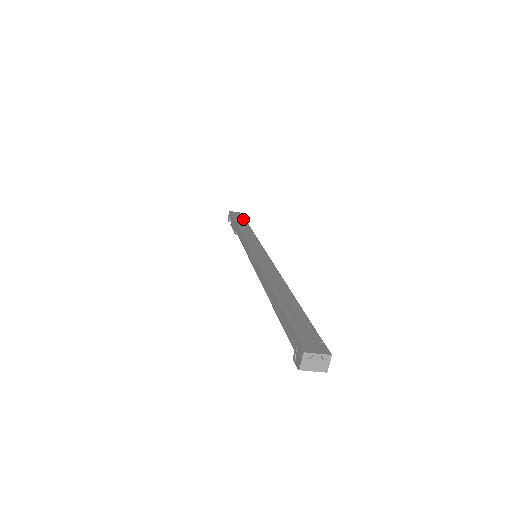
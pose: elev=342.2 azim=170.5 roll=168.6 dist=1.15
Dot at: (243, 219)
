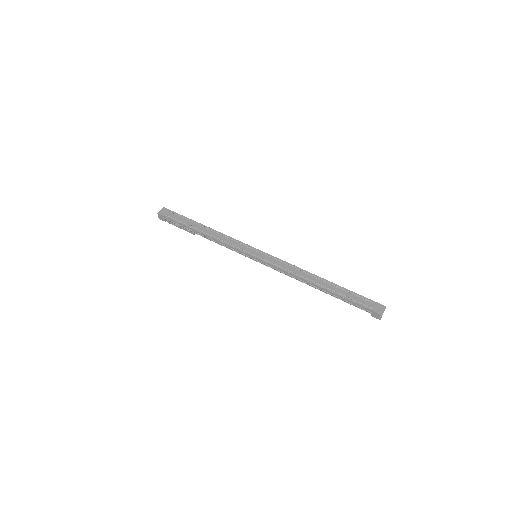
Dot at: (183, 218)
